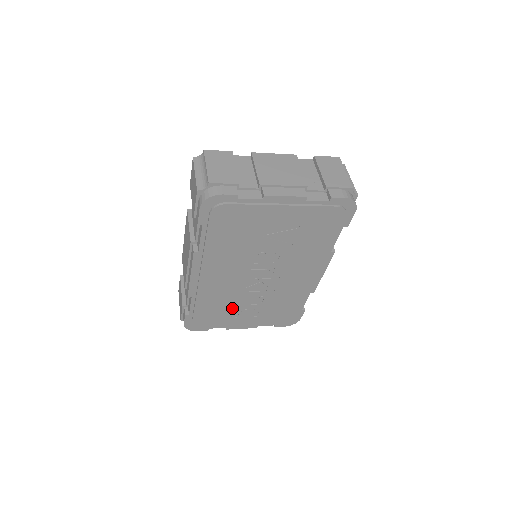
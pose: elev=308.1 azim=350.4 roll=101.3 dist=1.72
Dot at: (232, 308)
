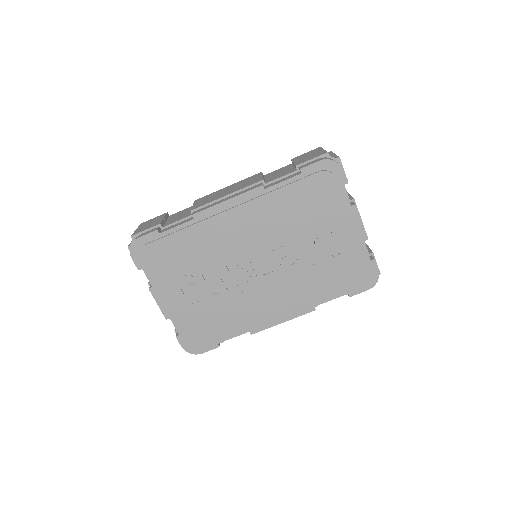
Dot at: (193, 270)
